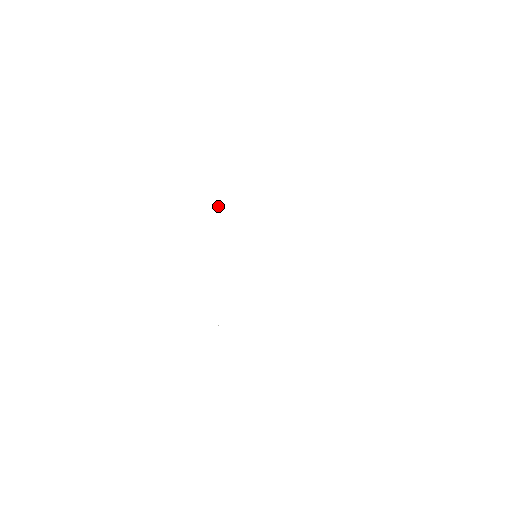
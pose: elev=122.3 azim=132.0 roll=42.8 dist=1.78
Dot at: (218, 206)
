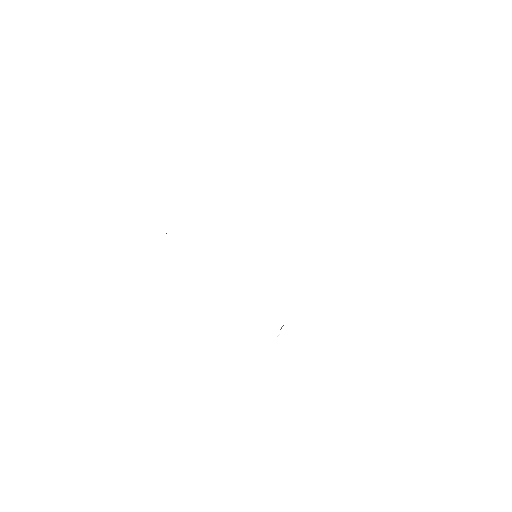
Dot at: occluded
